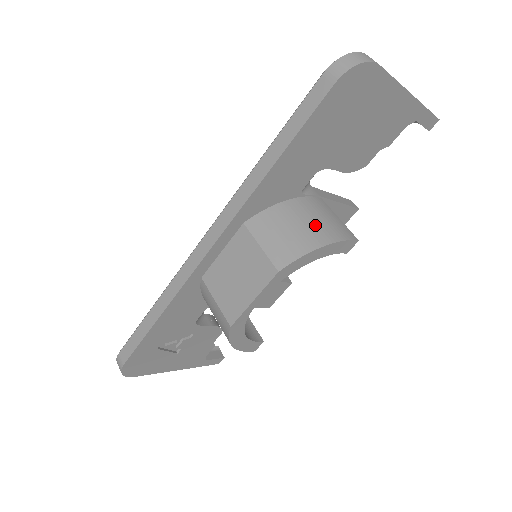
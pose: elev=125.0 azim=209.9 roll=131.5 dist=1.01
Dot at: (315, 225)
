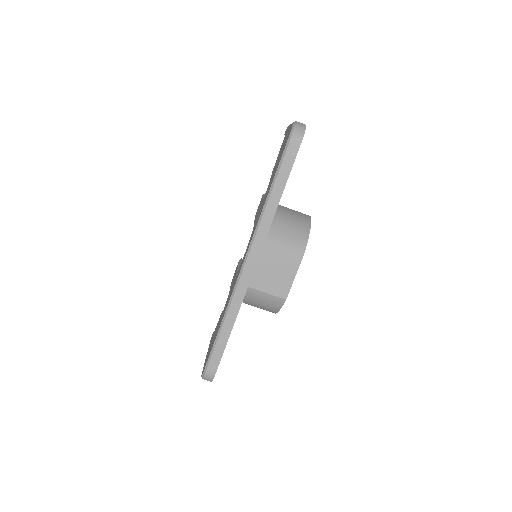
Dot at: (296, 220)
